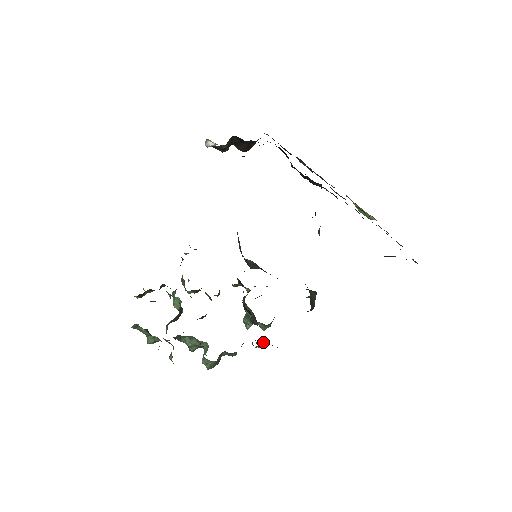
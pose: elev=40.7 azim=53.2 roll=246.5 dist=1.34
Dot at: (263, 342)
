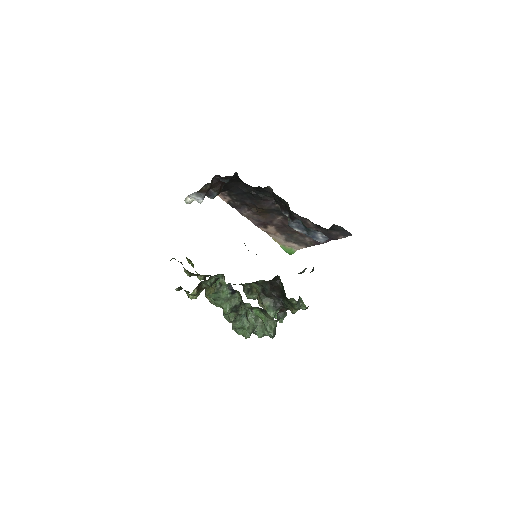
Dot at: (299, 298)
